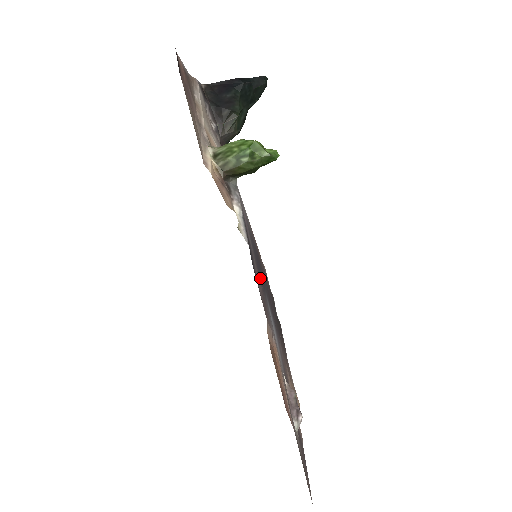
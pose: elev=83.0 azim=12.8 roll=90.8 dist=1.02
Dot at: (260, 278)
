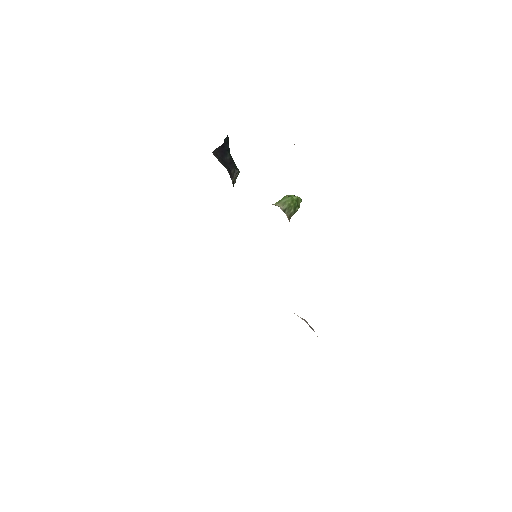
Dot at: occluded
